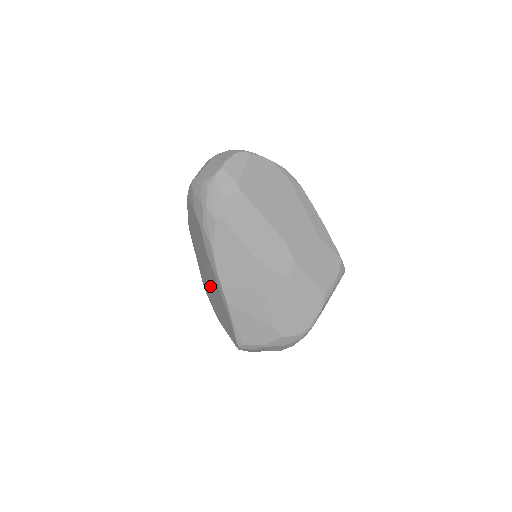
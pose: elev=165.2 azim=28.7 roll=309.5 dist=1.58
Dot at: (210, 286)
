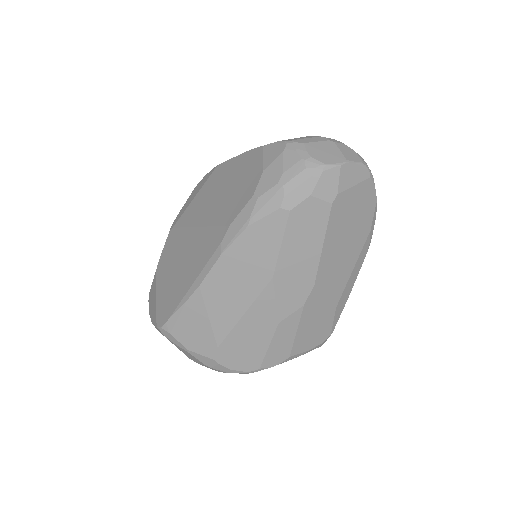
Dot at: (188, 243)
